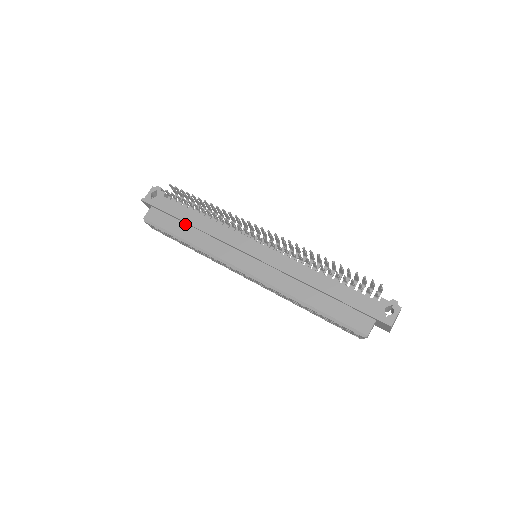
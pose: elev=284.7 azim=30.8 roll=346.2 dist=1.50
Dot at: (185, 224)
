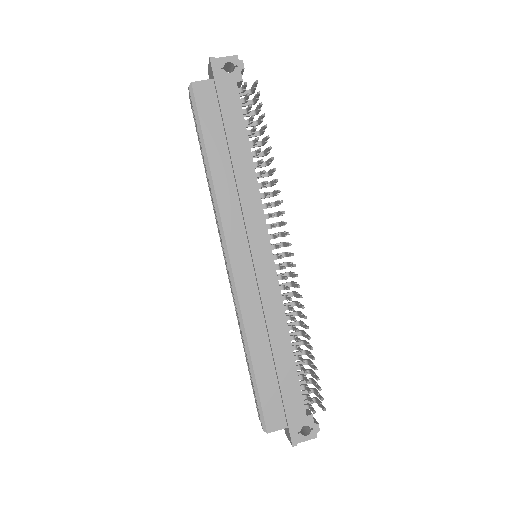
Dot at: (226, 145)
